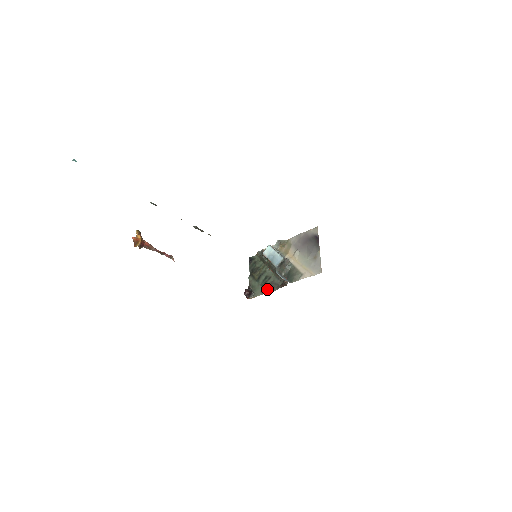
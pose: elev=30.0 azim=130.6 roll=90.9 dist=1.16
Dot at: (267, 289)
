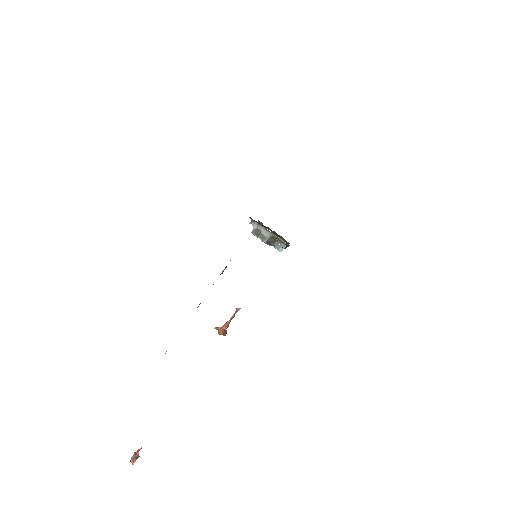
Dot at: (286, 242)
